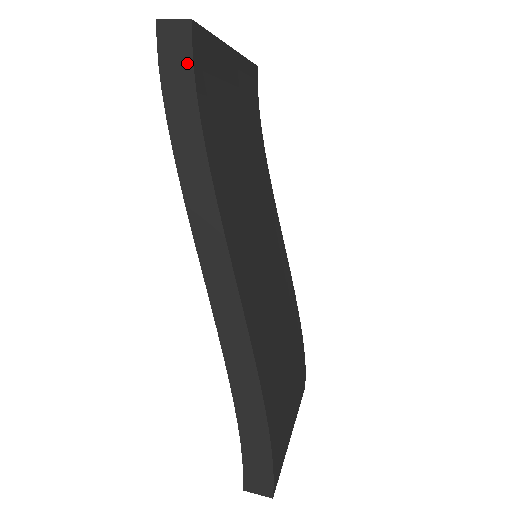
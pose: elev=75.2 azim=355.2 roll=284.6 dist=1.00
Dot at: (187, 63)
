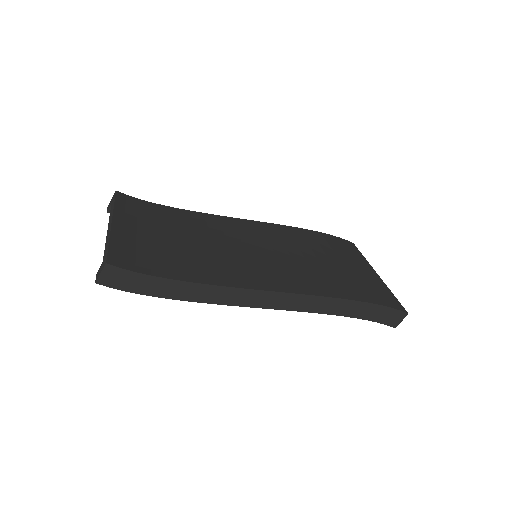
Dot at: (131, 275)
